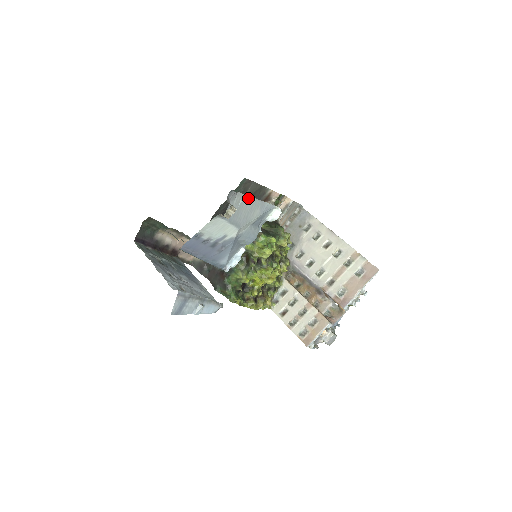
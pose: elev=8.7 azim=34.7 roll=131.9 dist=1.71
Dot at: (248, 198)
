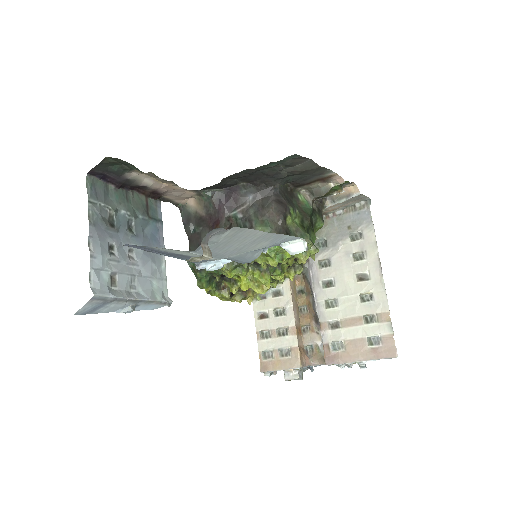
Dot at: (253, 231)
